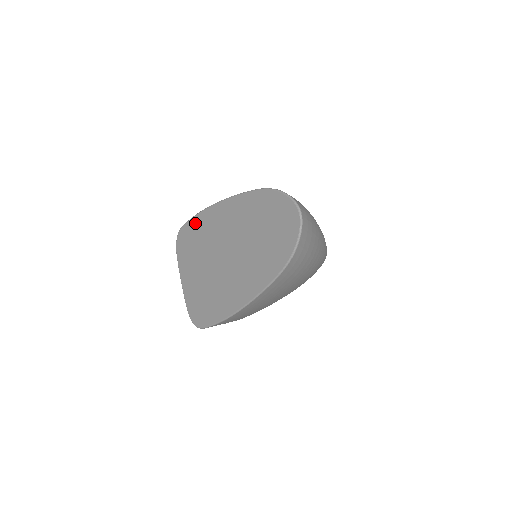
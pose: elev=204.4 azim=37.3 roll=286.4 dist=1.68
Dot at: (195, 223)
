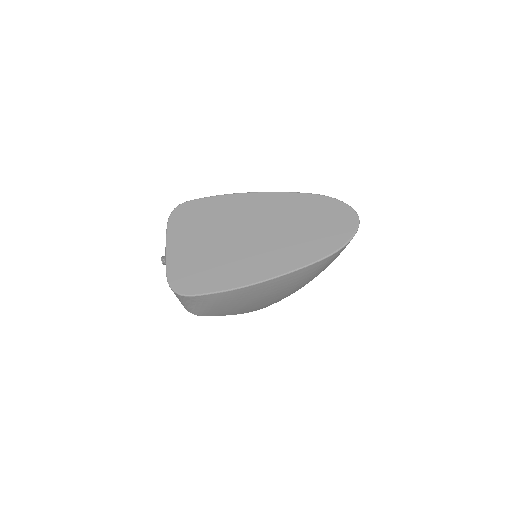
Dot at: (212, 202)
